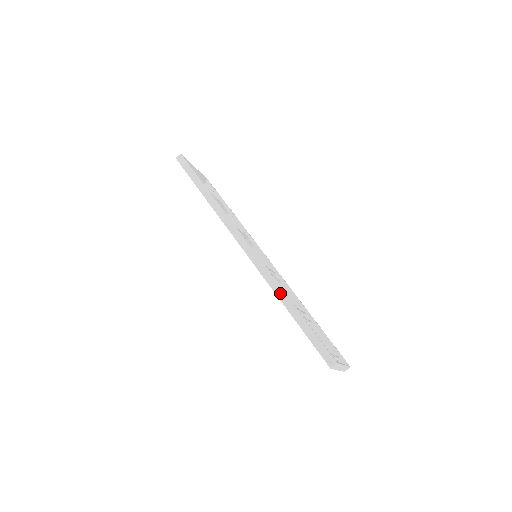
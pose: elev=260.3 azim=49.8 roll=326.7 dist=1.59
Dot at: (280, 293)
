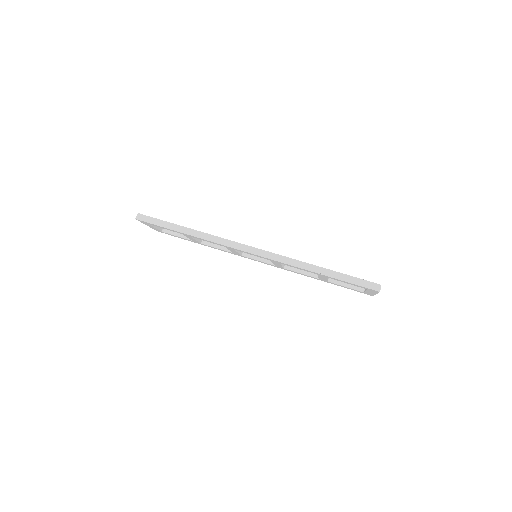
Dot at: (305, 266)
